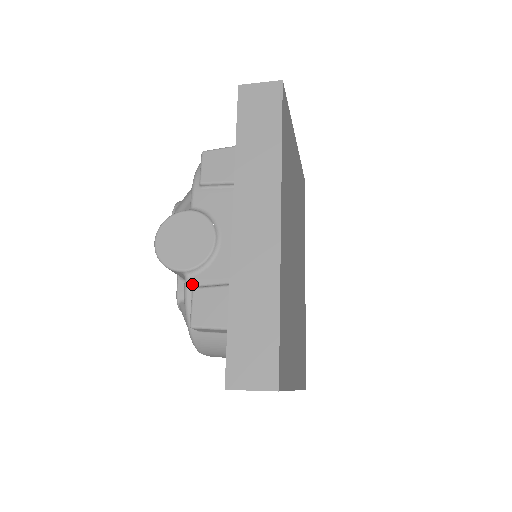
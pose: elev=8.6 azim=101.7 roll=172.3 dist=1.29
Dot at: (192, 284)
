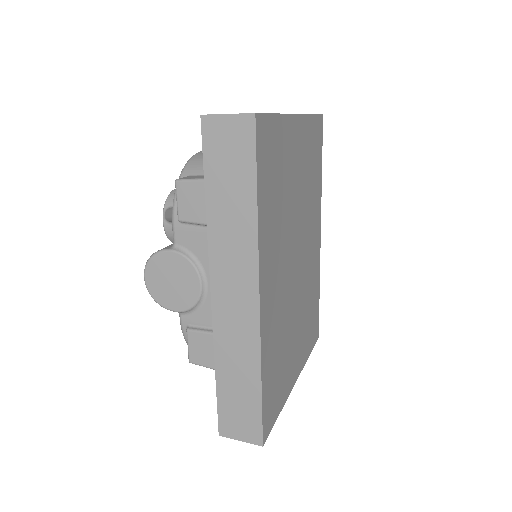
Dot at: (186, 322)
